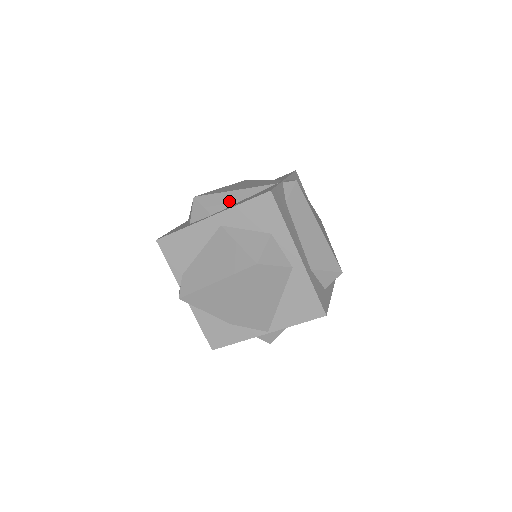
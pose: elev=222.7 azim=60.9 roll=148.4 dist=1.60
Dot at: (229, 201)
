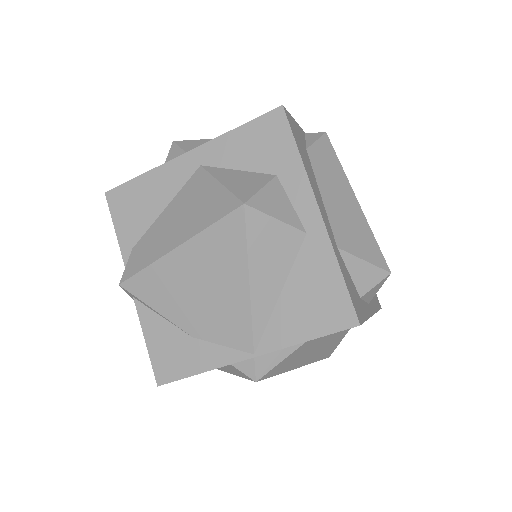
Dot at: occluded
